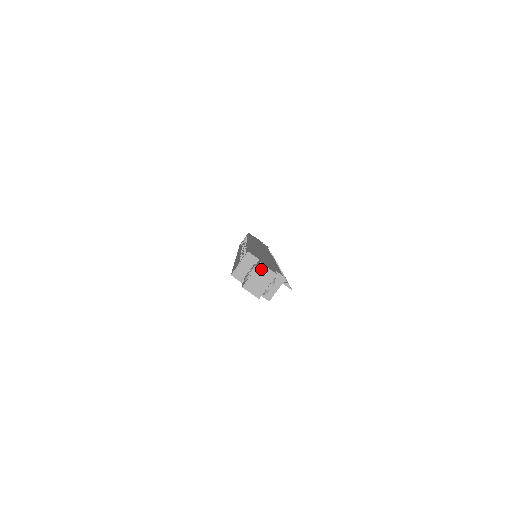
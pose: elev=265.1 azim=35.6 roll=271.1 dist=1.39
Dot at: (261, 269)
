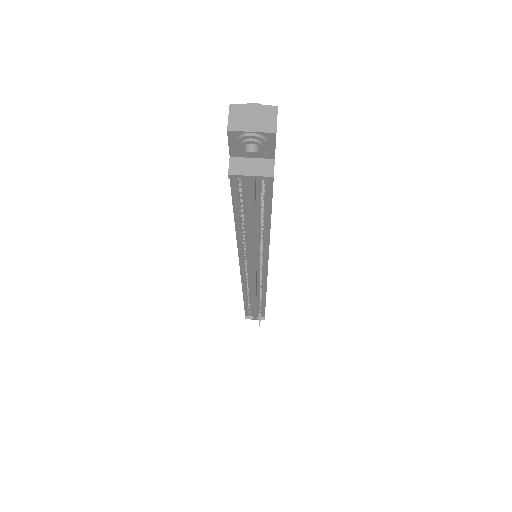
Dot at: (270, 111)
